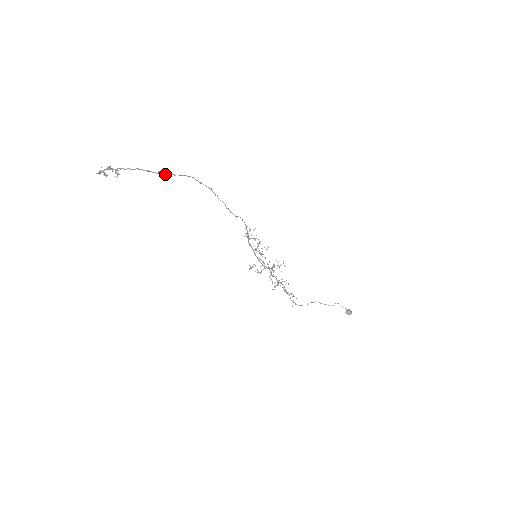
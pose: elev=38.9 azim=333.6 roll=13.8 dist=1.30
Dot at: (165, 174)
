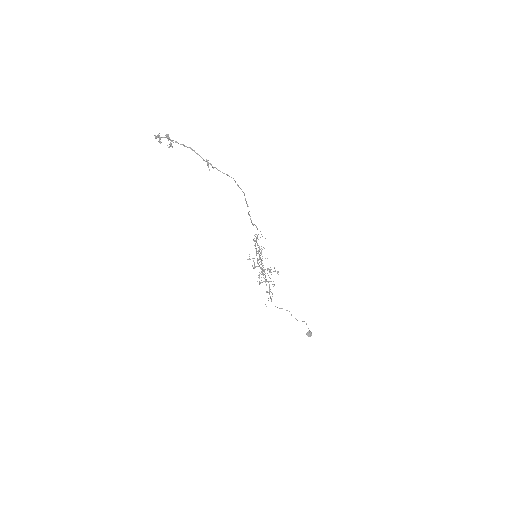
Dot at: (211, 165)
